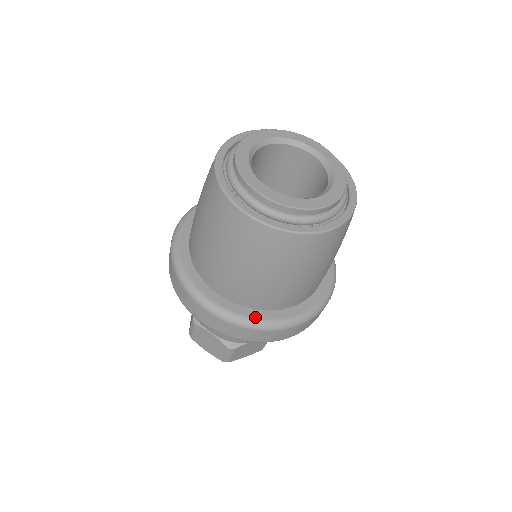
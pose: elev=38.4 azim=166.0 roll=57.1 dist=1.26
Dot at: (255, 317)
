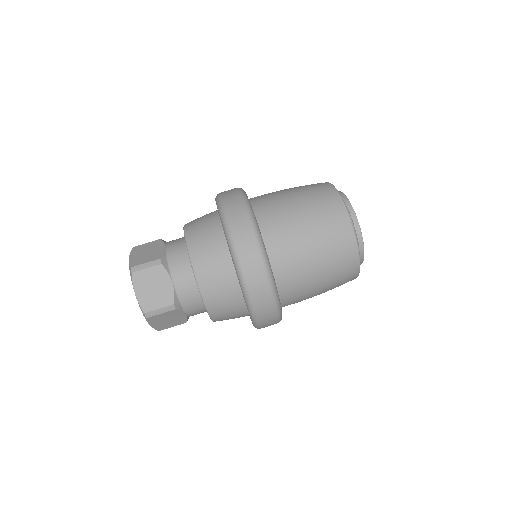
Dot at: occluded
